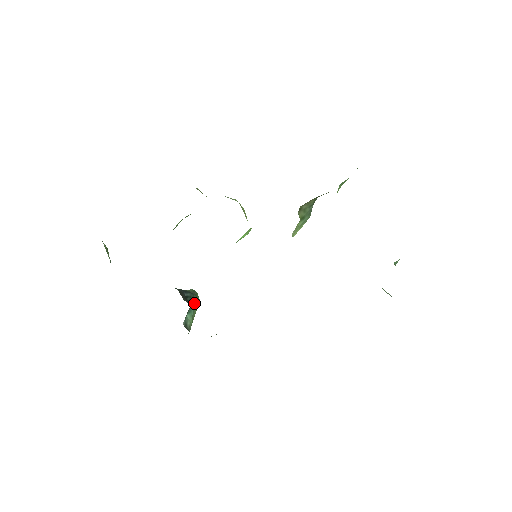
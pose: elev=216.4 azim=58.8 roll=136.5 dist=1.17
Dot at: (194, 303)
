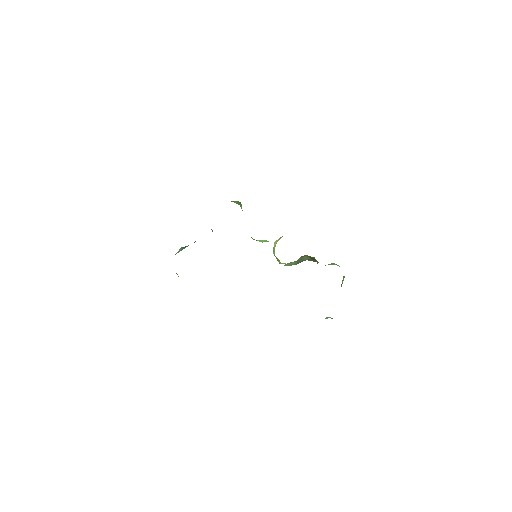
Dot at: occluded
